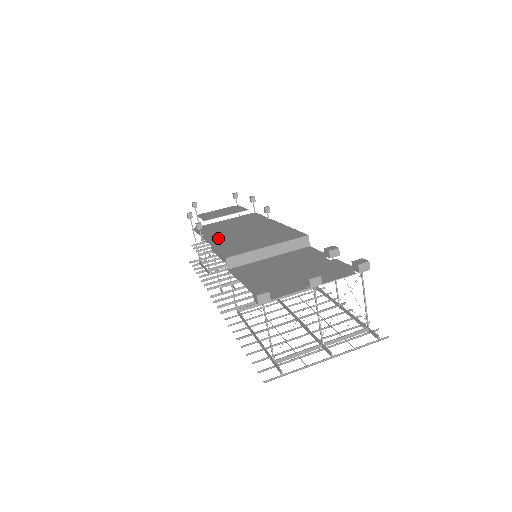
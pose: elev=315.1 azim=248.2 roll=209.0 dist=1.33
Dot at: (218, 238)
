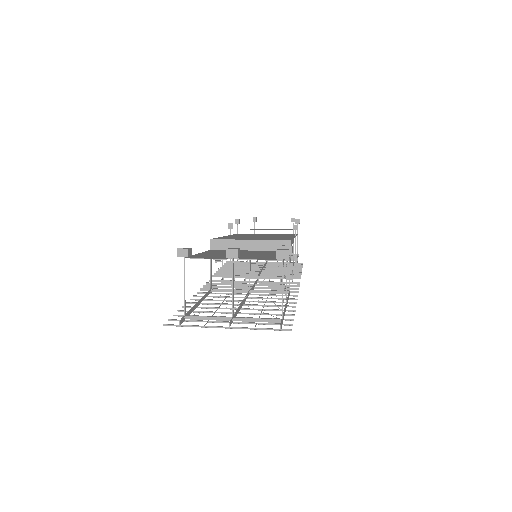
Dot at: occluded
